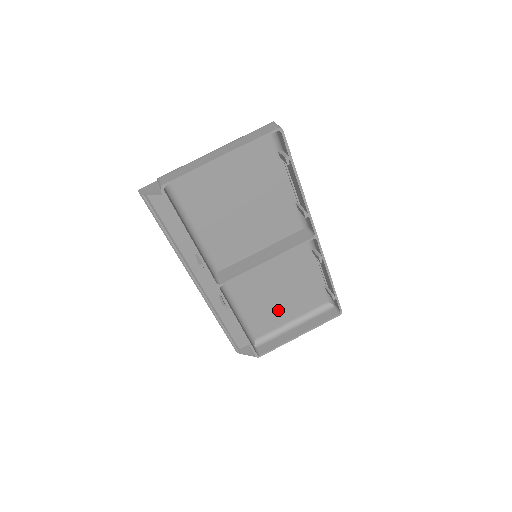
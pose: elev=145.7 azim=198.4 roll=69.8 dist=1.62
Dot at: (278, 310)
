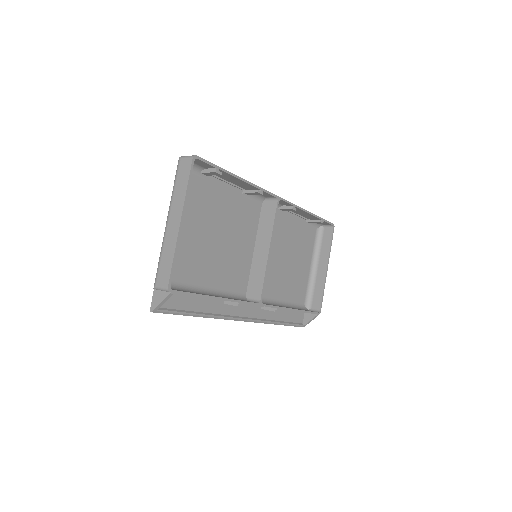
Dot at: (298, 271)
